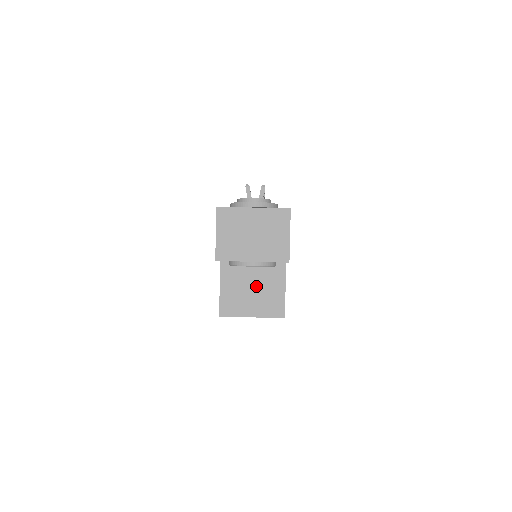
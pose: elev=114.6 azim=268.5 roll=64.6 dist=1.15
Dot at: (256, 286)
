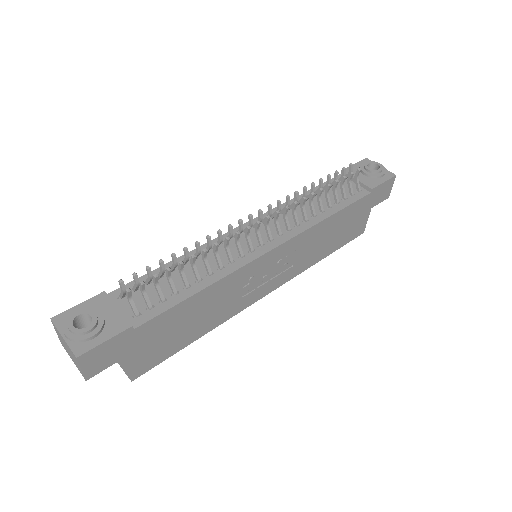
Dot at: occluded
